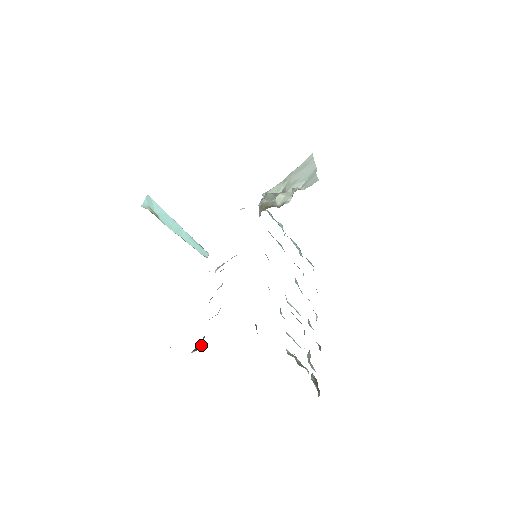
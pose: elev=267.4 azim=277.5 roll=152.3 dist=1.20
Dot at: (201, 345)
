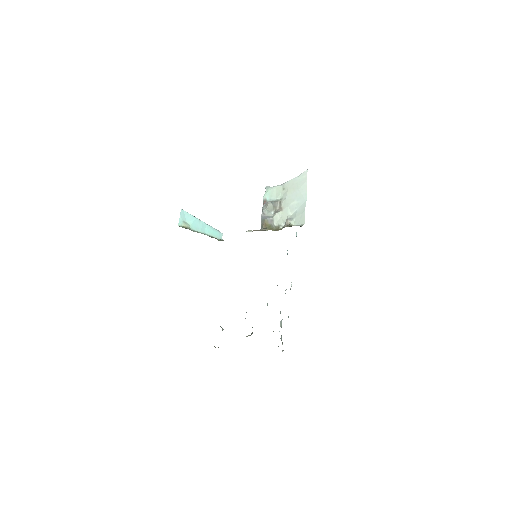
Dot at: occluded
